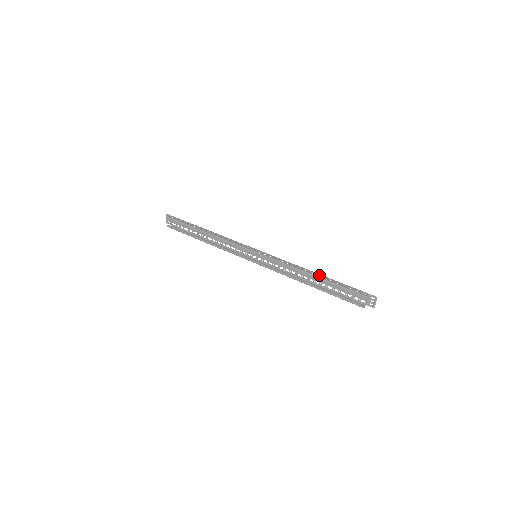
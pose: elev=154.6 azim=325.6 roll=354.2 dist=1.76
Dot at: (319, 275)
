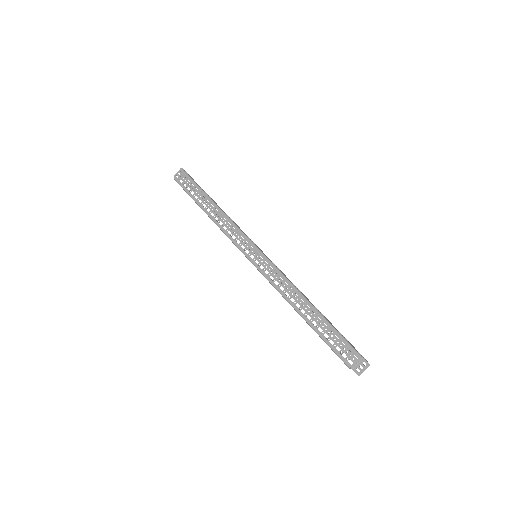
Dot at: occluded
